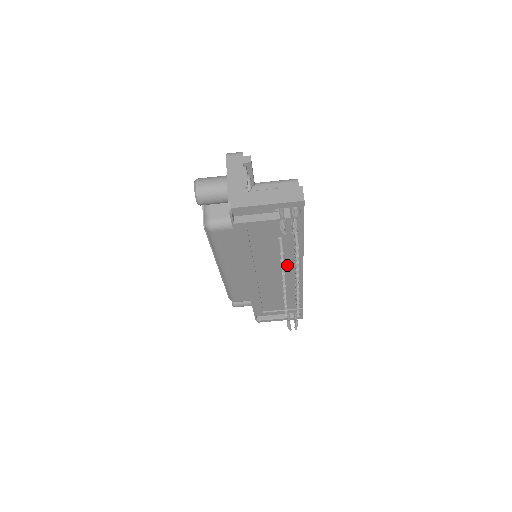
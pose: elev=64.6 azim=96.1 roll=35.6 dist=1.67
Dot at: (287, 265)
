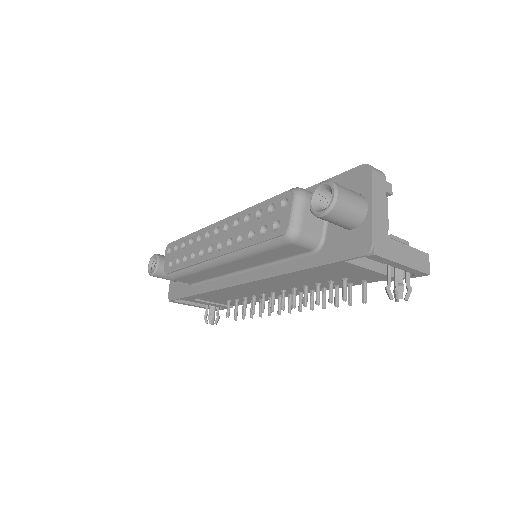
Dot at: (298, 289)
